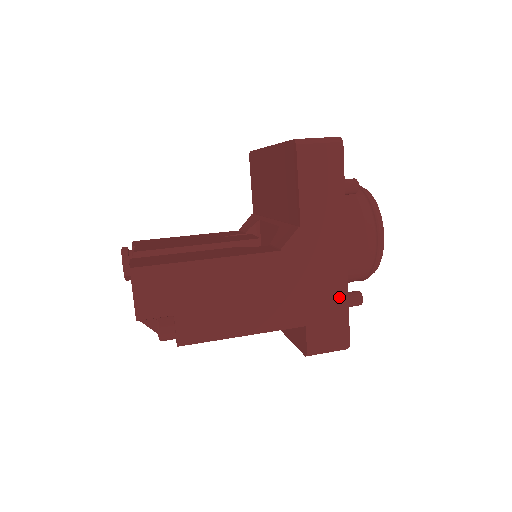
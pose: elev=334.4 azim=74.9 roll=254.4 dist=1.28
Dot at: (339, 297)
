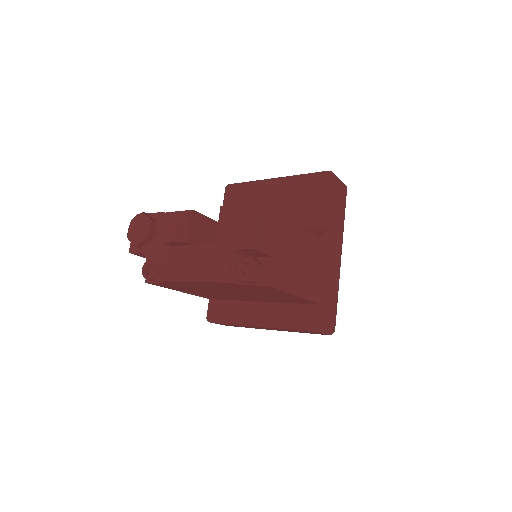
Dot at: (335, 290)
